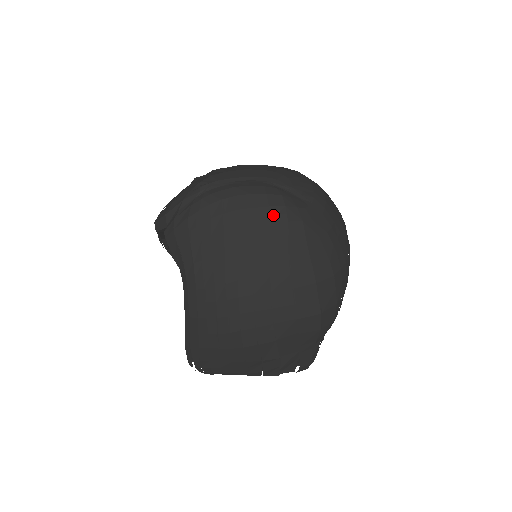
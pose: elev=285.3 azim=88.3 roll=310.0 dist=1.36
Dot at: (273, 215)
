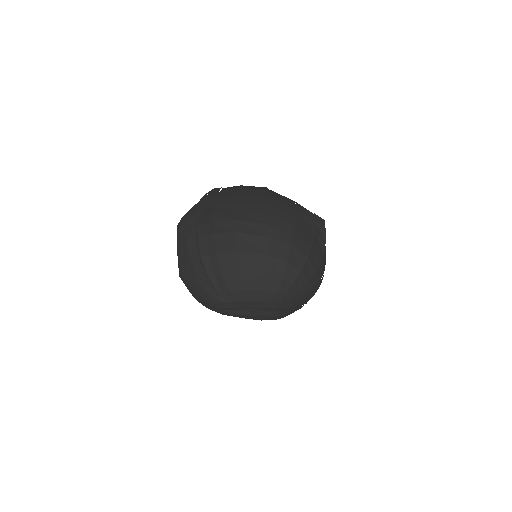
Dot at: occluded
